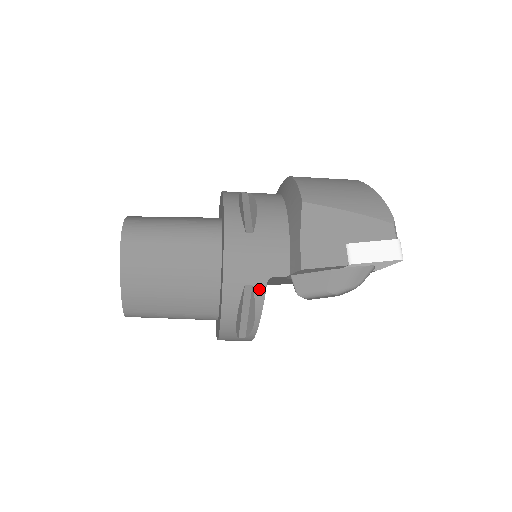
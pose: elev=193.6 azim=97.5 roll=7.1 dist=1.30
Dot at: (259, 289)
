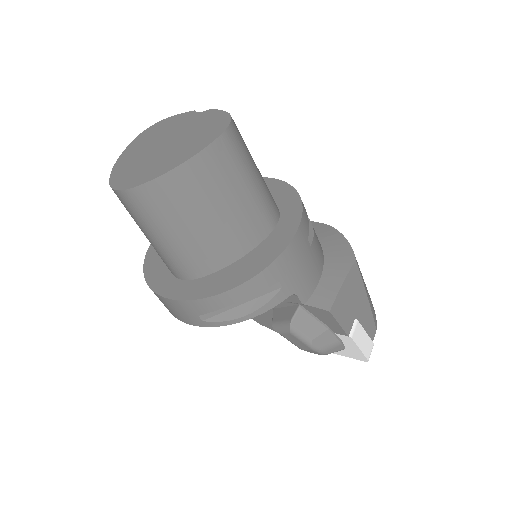
Dot at: (282, 295)
